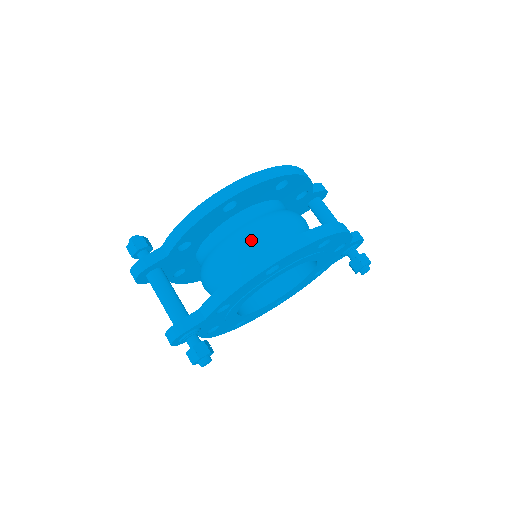
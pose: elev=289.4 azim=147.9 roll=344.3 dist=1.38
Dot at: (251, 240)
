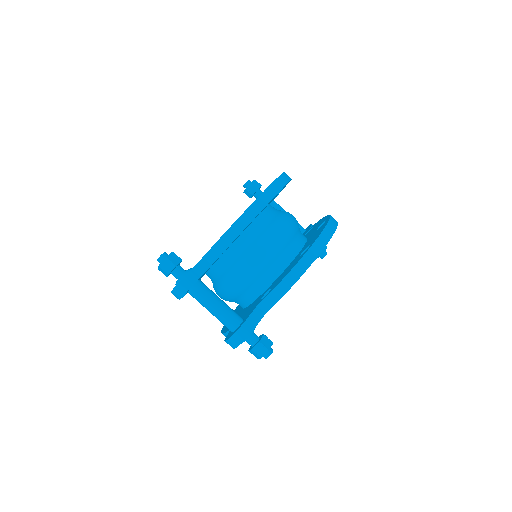
Dot at: (280, 238)
